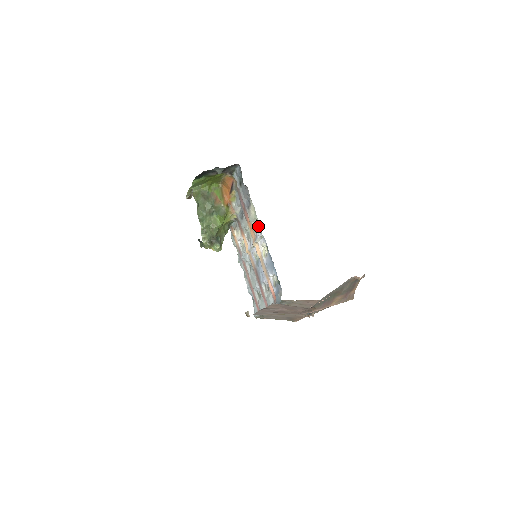
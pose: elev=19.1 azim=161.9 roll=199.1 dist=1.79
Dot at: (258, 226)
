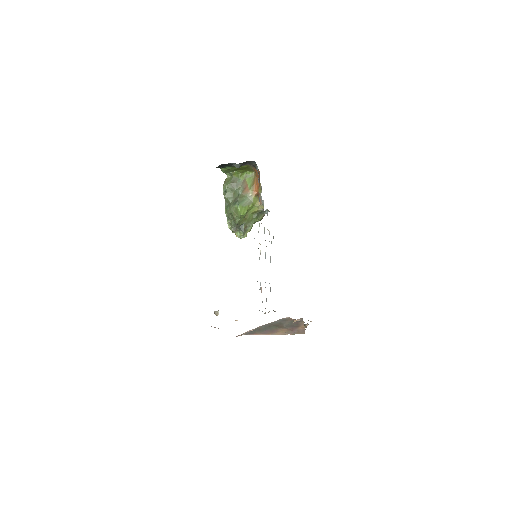
Dot at: occluded
